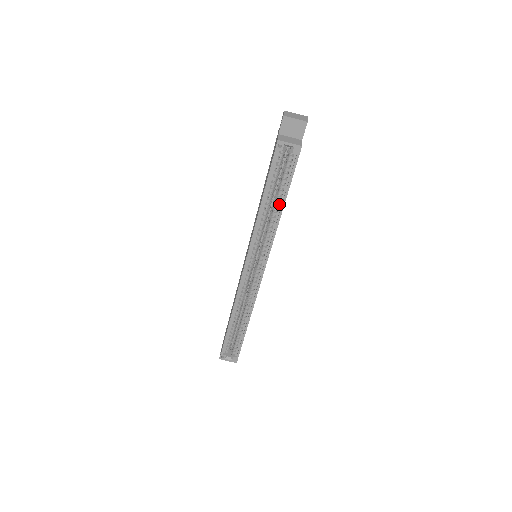
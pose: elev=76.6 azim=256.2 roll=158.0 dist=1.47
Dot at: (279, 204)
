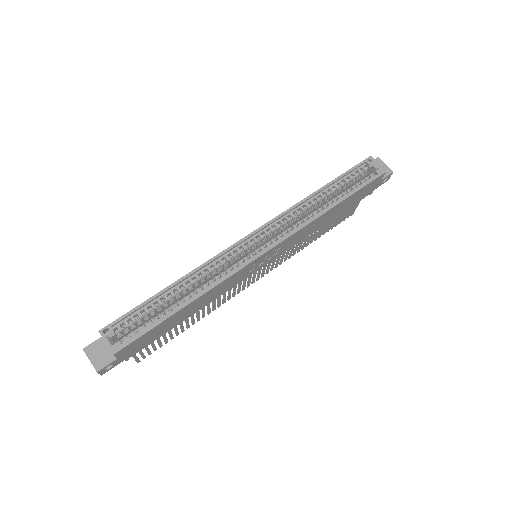
Dot at: (335, 201)
